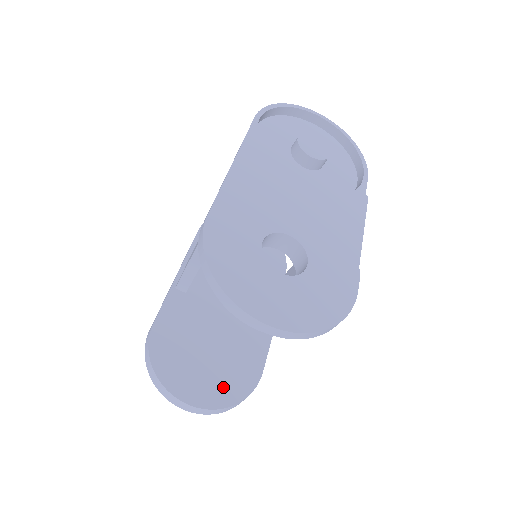
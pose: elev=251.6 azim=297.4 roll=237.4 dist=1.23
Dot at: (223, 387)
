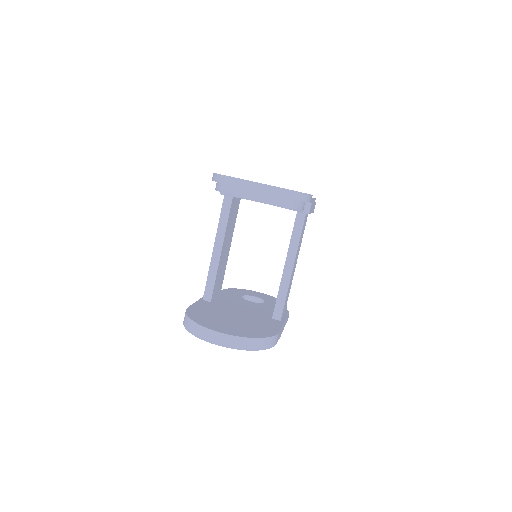
Dot at: (248, 331)
